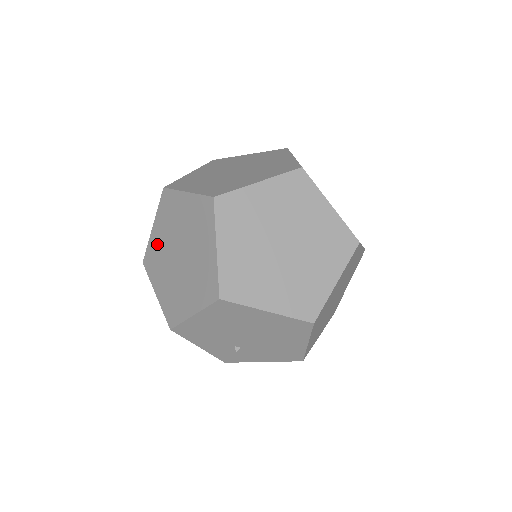
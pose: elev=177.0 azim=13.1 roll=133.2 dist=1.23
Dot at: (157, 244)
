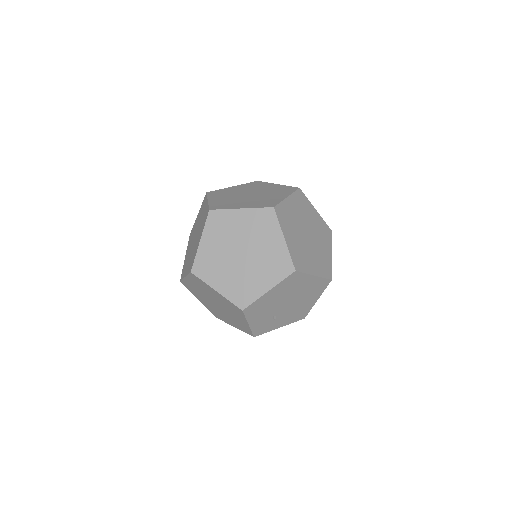
Dot at: (210, 253)
